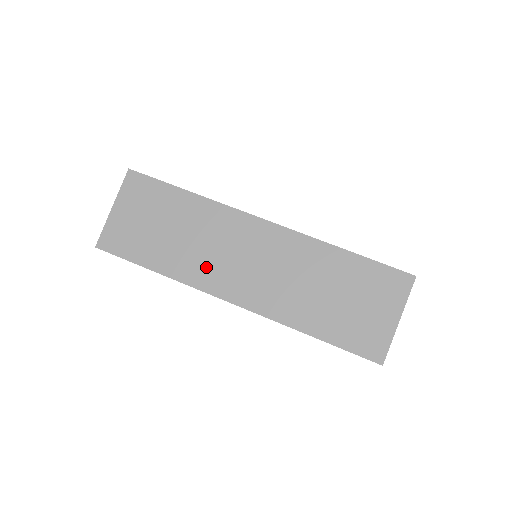
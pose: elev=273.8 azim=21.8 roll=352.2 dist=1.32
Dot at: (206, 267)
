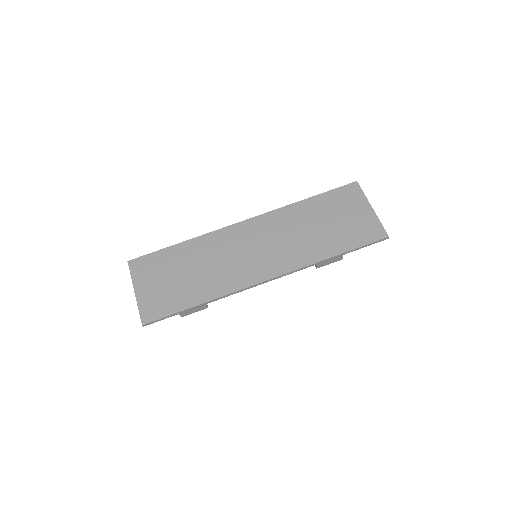
Dot at: (232, 274)
